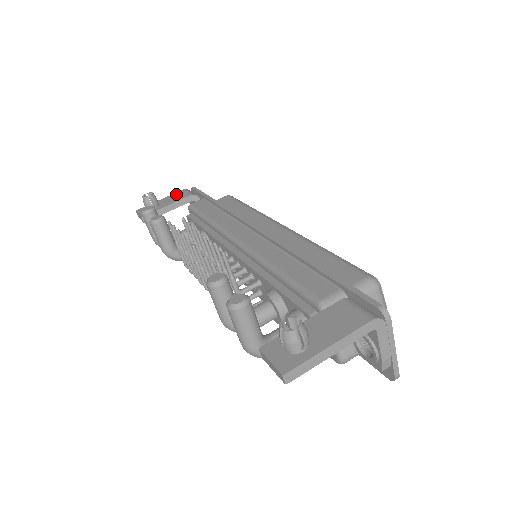
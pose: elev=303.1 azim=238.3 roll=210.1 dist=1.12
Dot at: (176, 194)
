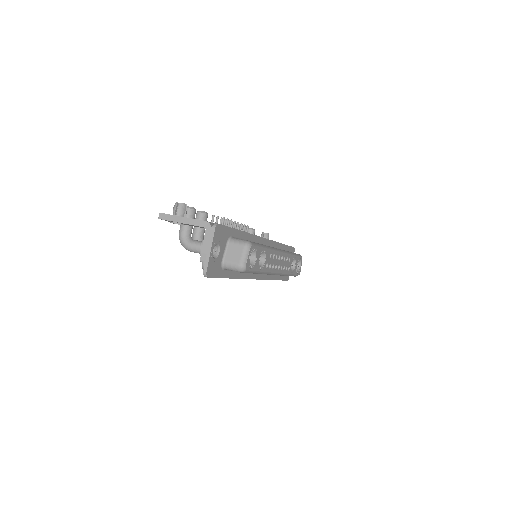
Dot at: occluded
